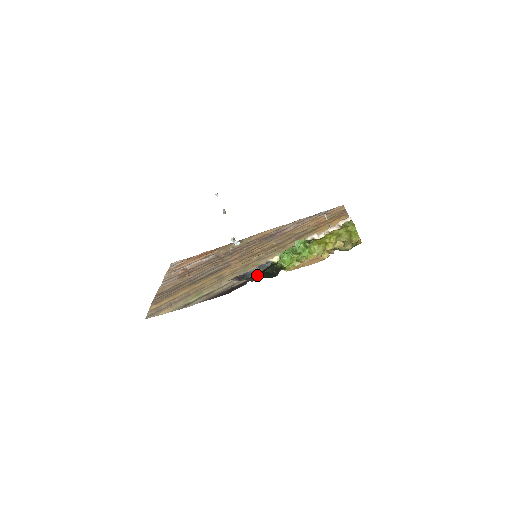
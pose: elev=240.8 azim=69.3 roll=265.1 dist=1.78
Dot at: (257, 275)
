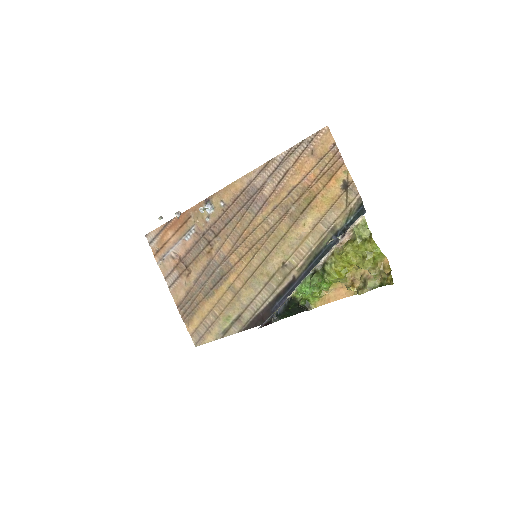
Dot at: (283, 313)
